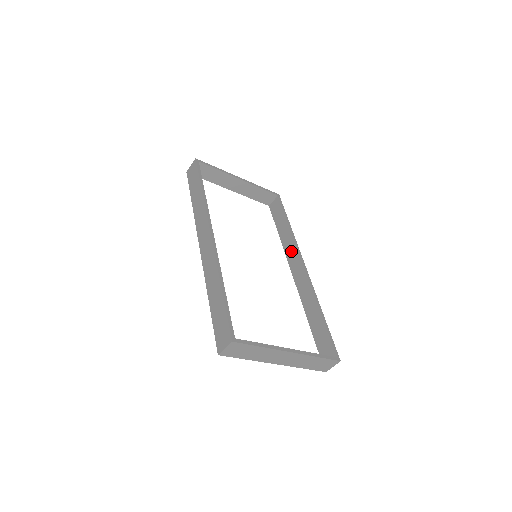
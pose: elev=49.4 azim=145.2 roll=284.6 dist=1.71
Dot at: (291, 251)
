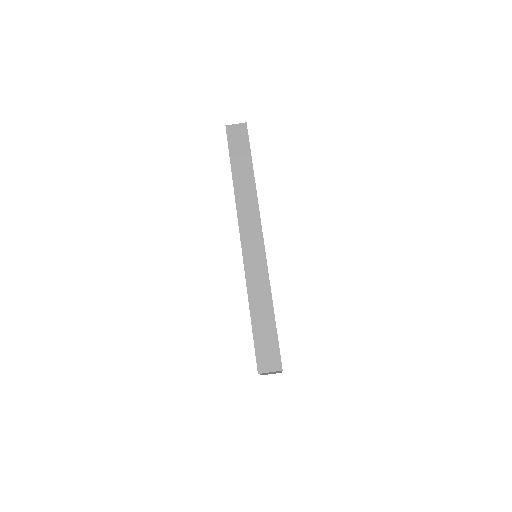
Dot at: occluded
